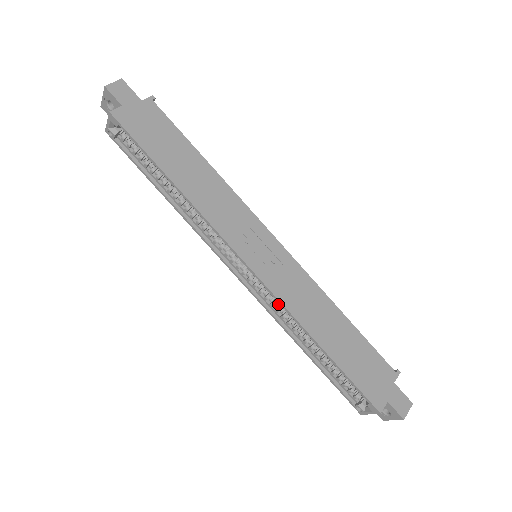
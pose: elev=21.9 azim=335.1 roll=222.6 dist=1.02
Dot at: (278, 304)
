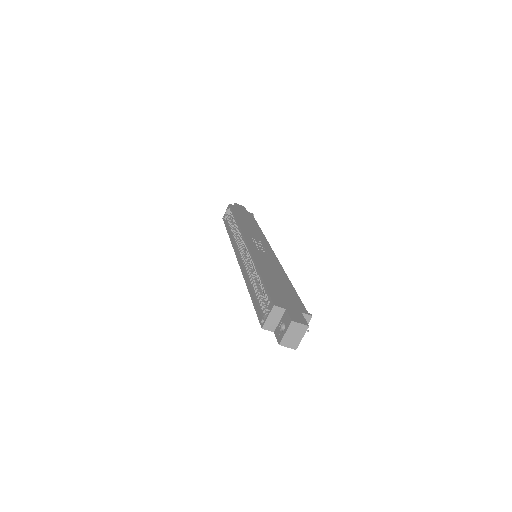
Dot at: occluded
